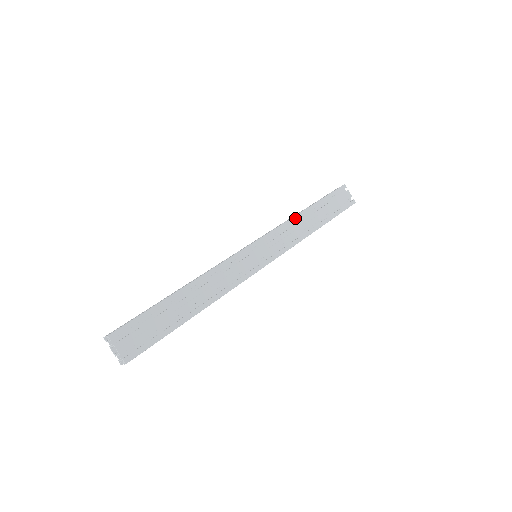
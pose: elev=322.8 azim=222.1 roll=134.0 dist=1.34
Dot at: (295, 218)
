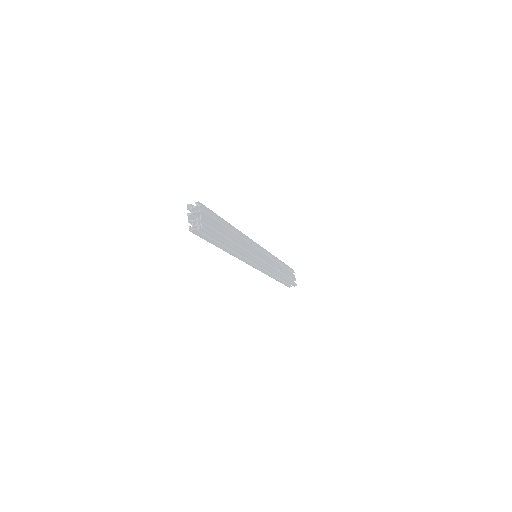
Dot at: (276, 258)
